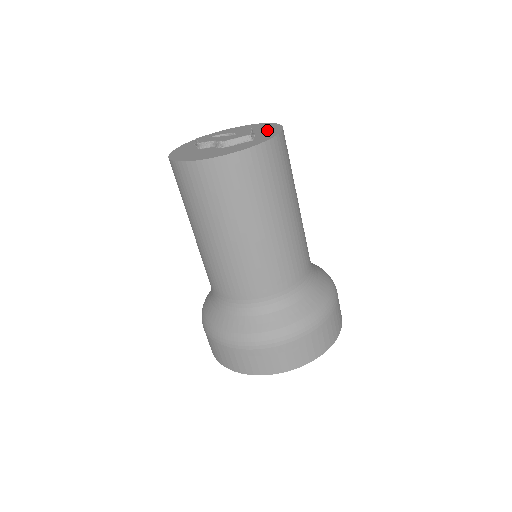
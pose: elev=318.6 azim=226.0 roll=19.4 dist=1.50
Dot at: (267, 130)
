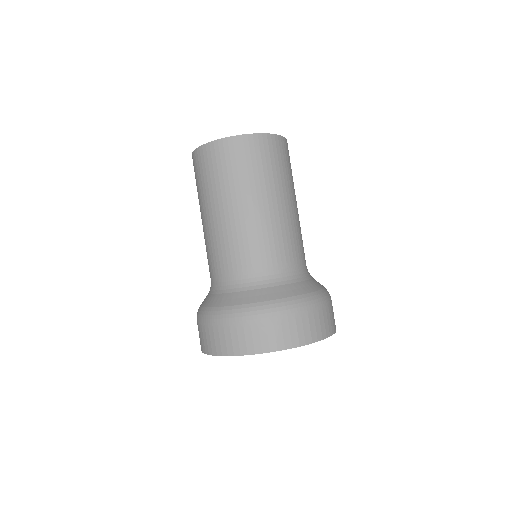
Dot at: occluded
